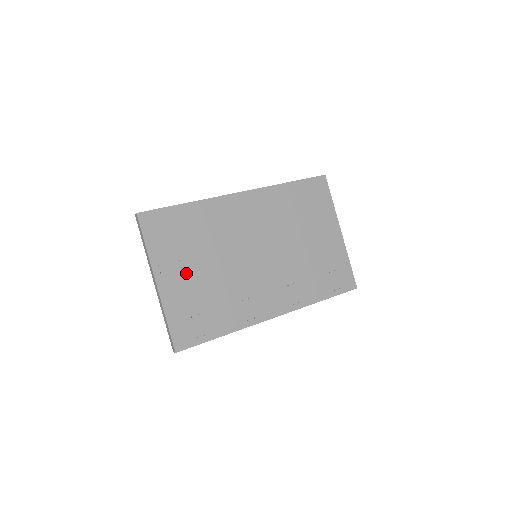
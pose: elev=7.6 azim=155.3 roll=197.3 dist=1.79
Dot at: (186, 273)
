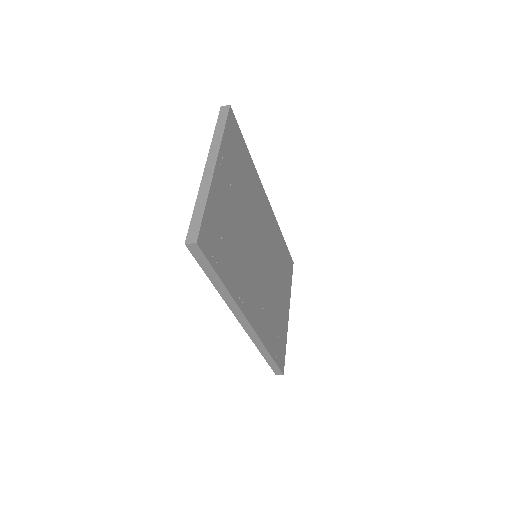
Dot at: (230, 193)
